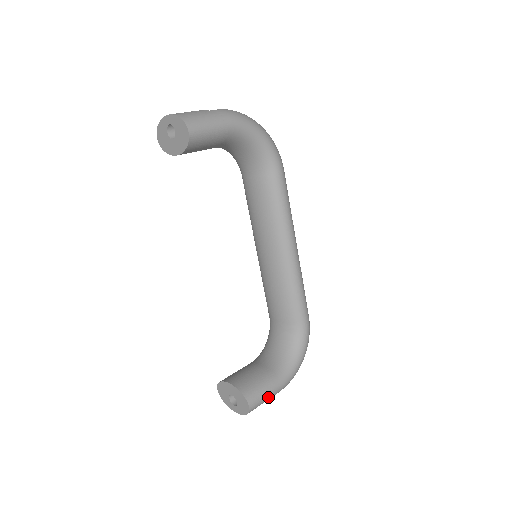
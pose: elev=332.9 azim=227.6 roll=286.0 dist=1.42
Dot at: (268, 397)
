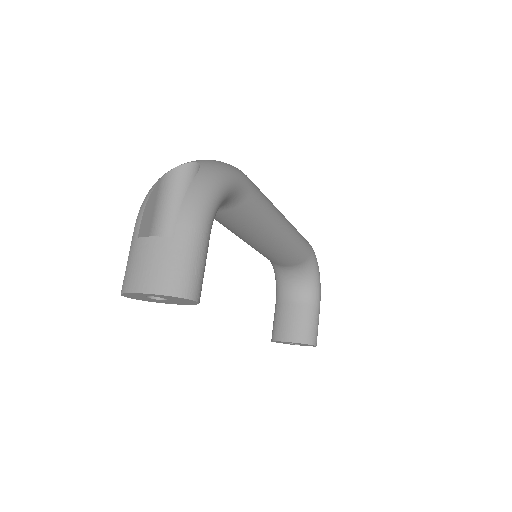
Dot at: (318, 323)
